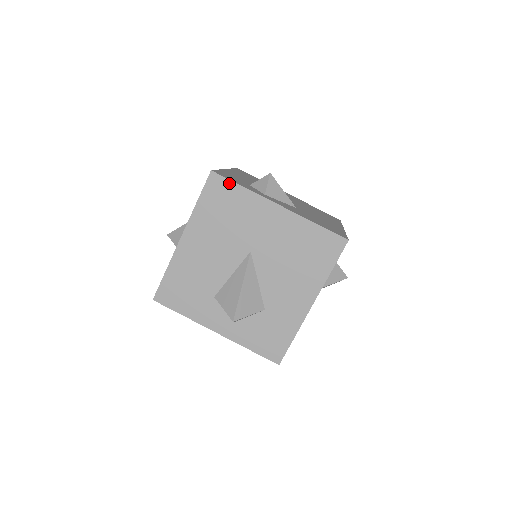
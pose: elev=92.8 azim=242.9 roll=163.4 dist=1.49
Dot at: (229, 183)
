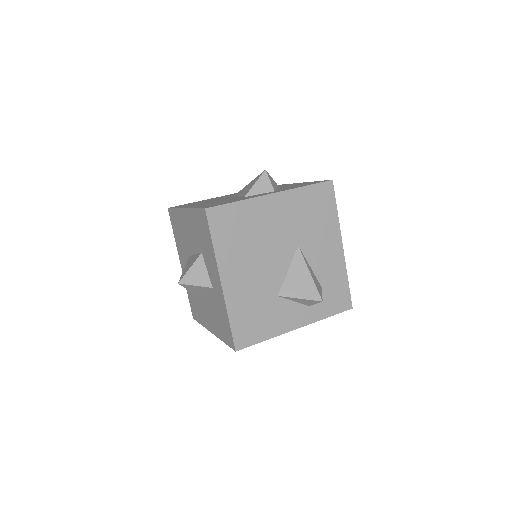
Dot at: occluded
